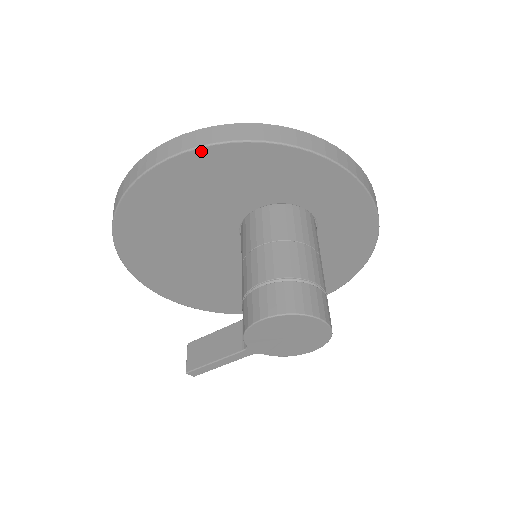
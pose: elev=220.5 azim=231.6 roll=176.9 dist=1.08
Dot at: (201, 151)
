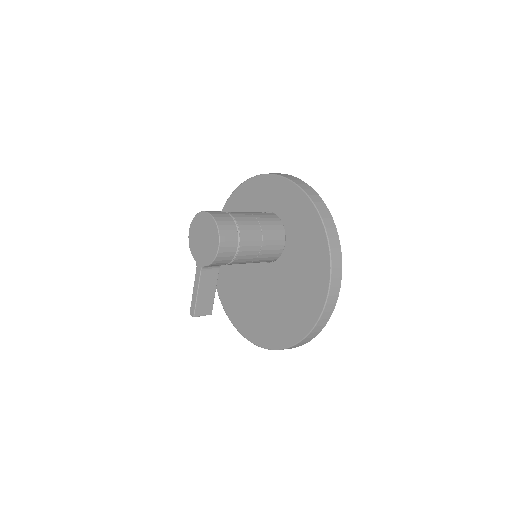
Dot at: (223, 211)
